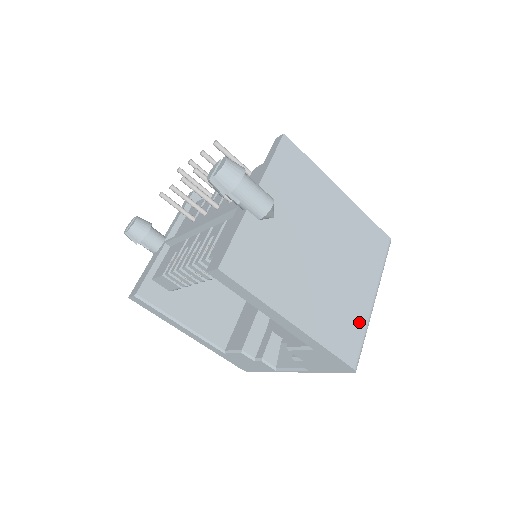
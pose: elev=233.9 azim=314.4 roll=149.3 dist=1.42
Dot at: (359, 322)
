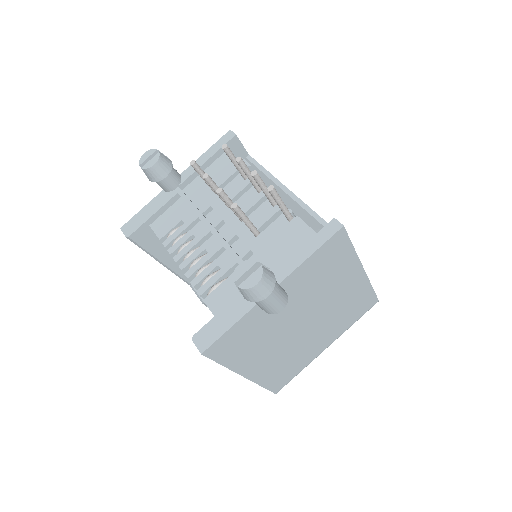
Dot at: (302, 365)
